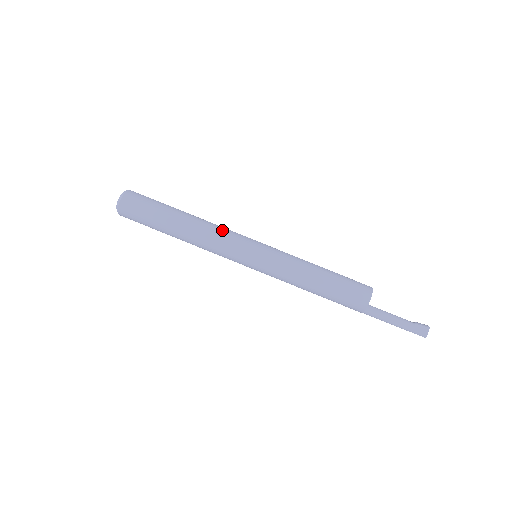
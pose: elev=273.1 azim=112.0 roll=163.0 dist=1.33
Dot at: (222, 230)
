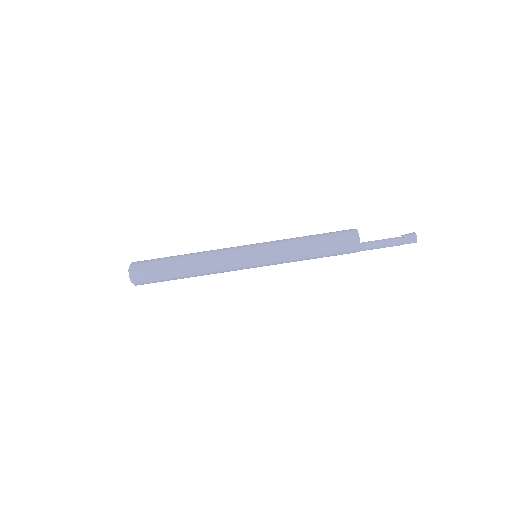
Dot at: (219, 251)
